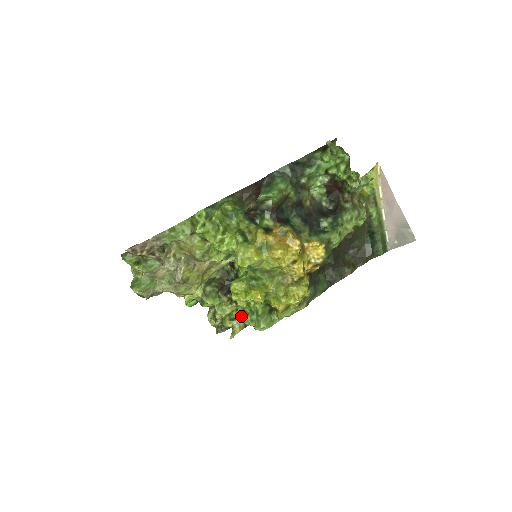
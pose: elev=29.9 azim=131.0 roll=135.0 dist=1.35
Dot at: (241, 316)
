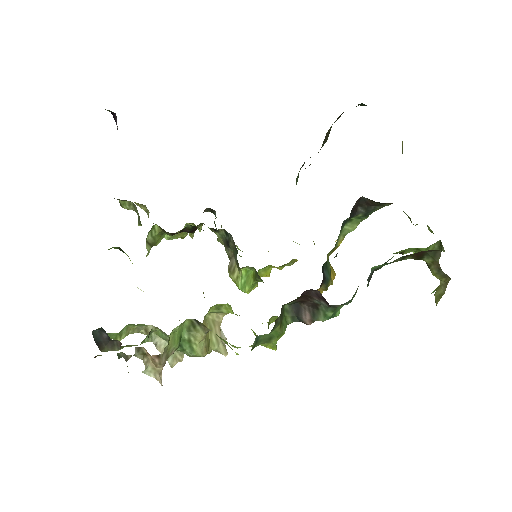
Dot at: occluded
